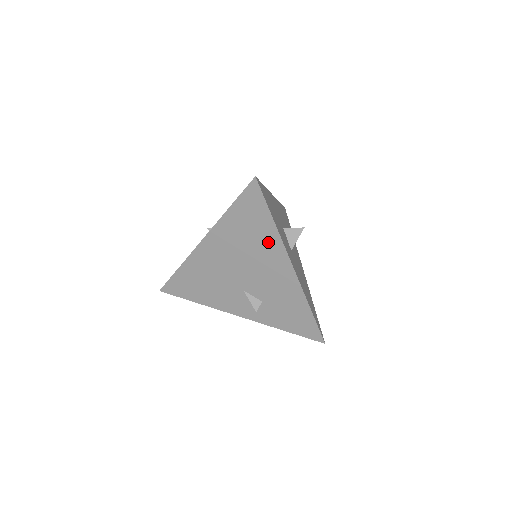
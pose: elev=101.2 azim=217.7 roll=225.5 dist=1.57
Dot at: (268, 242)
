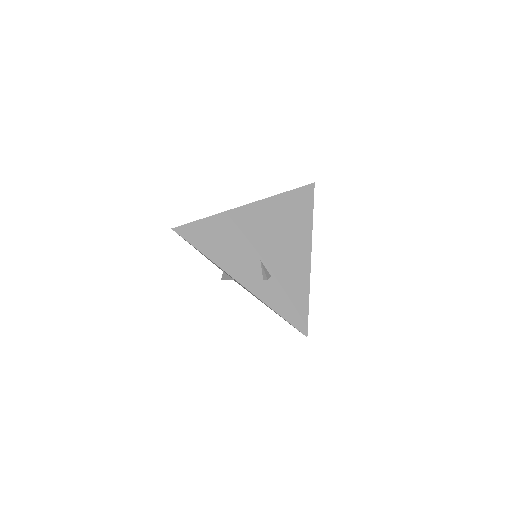
Dot at: (302, 228)
